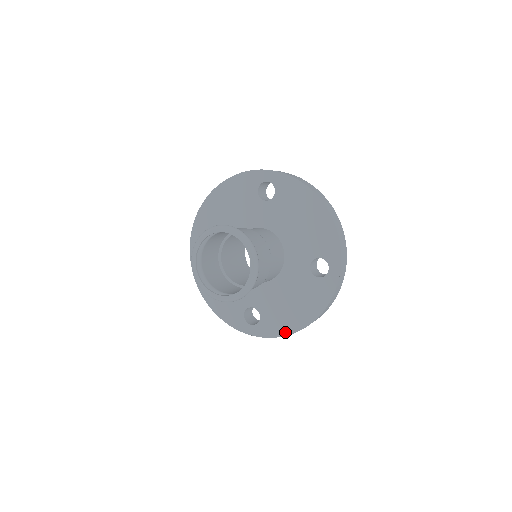
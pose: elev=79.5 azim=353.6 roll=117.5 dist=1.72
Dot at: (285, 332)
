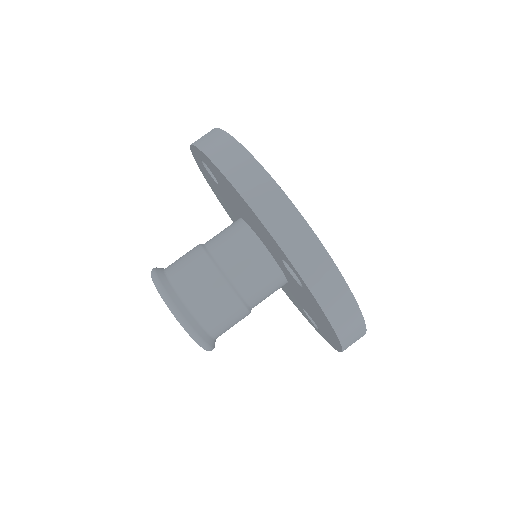
Dot at: (337, 348)
